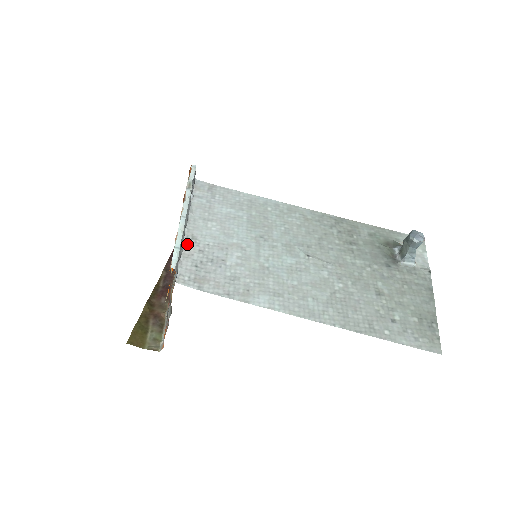
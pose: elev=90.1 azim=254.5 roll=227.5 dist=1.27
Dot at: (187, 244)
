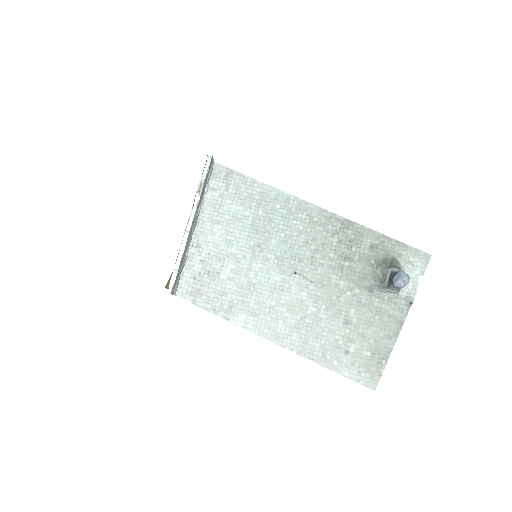
Dot at: (191, 253)
